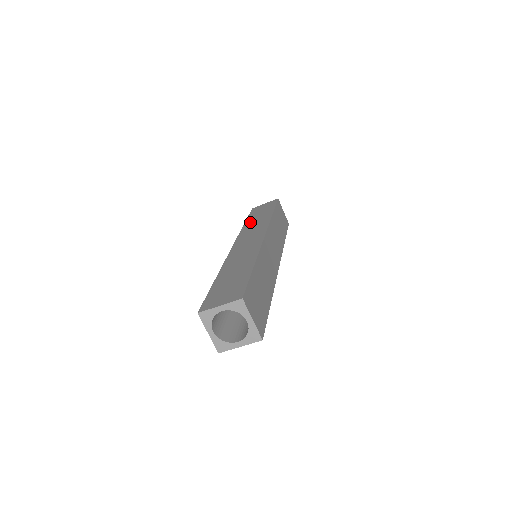
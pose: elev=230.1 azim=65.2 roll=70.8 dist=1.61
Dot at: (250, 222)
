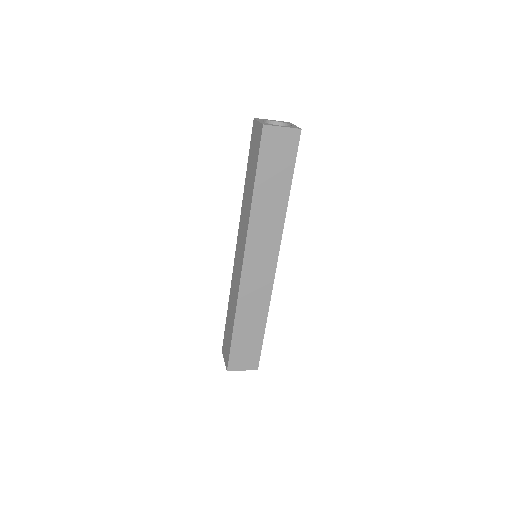
Dot at: (261, 200)
